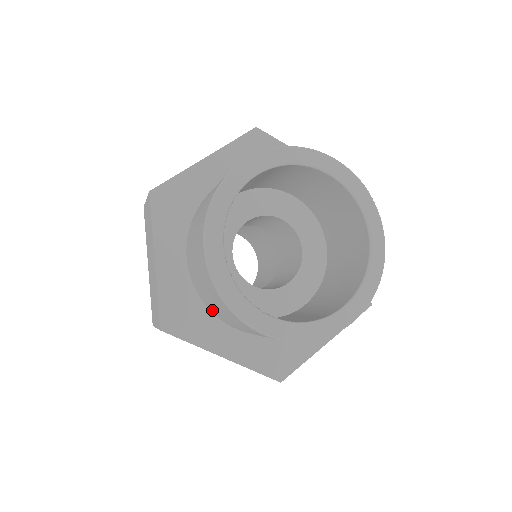
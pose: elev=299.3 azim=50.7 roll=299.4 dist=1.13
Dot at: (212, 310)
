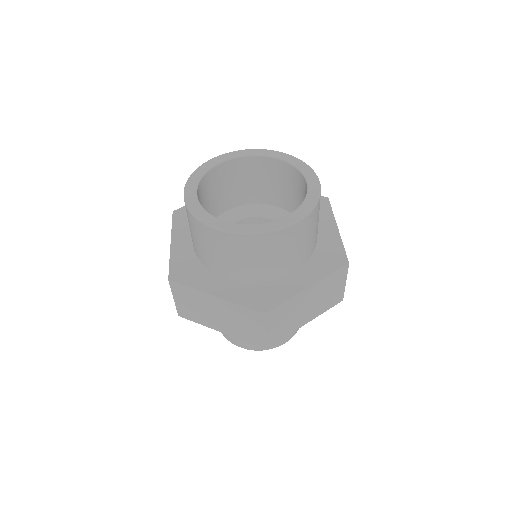
Dot at: (206, 262)
